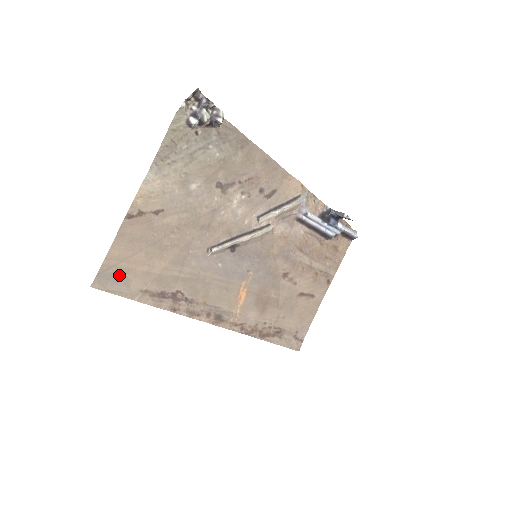
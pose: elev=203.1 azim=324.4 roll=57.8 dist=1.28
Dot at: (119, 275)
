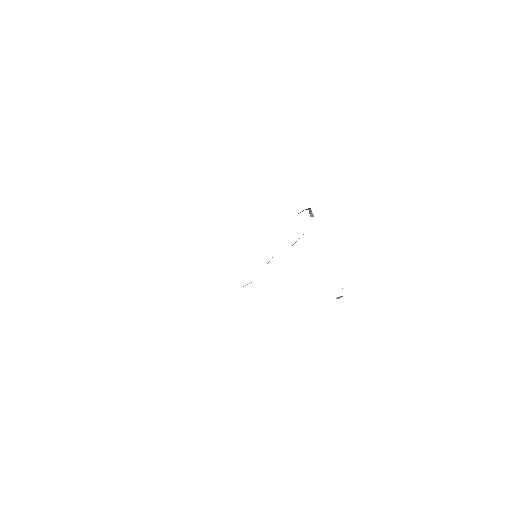
Dot at: occluded
